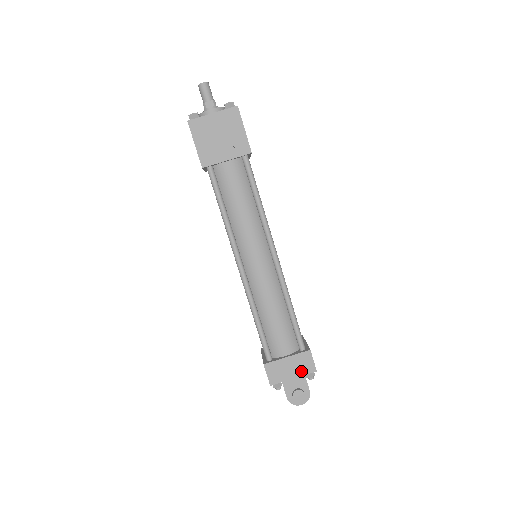
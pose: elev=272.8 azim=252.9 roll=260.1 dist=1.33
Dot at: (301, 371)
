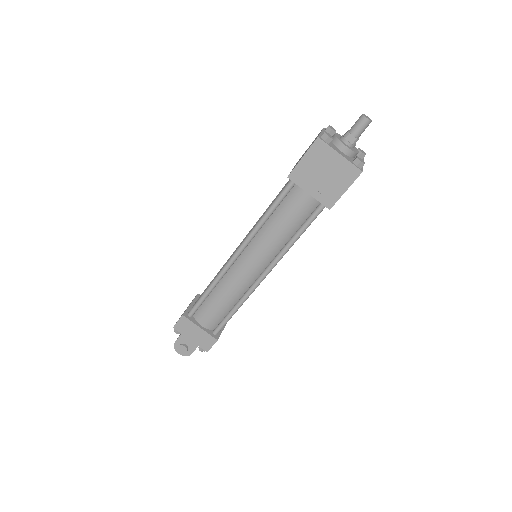
Dot at: (199, 342)
